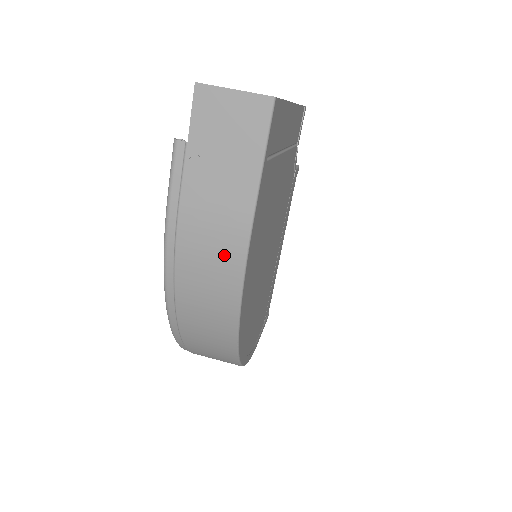
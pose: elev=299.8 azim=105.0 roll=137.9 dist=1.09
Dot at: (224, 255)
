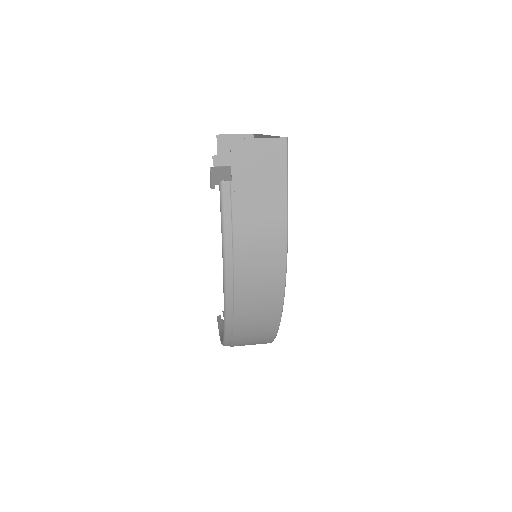
Dot at: (271, 254)
